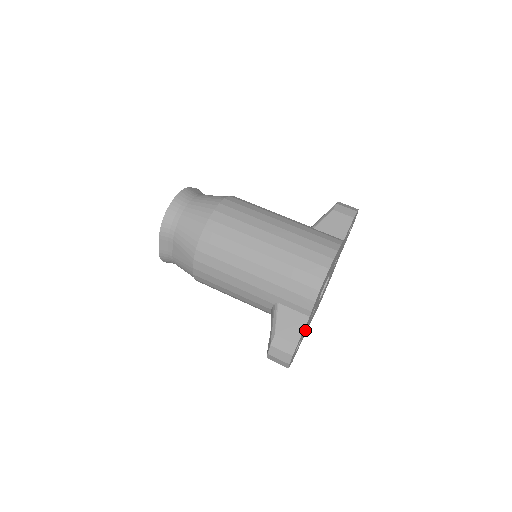
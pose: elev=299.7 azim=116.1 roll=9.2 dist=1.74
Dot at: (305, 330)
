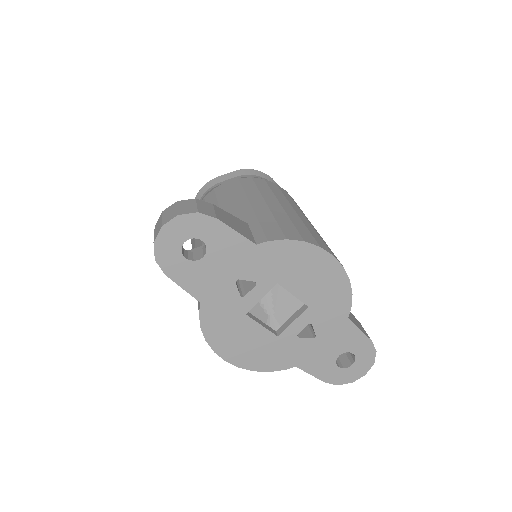
Dot at: (214, 272)
